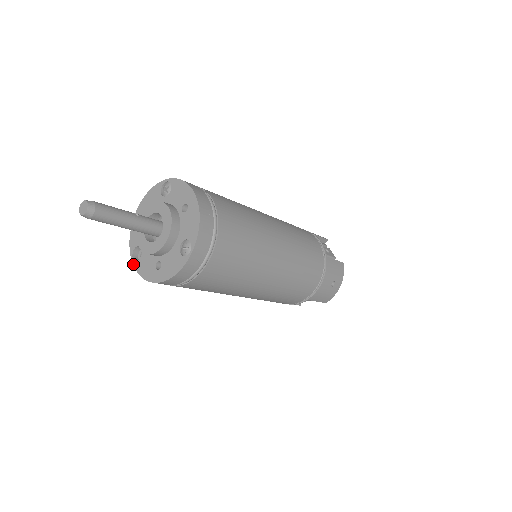
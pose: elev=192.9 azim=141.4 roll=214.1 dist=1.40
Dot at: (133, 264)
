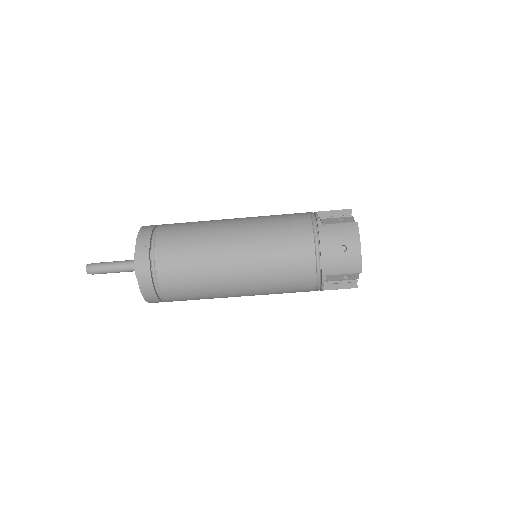
Dot at: occluded
